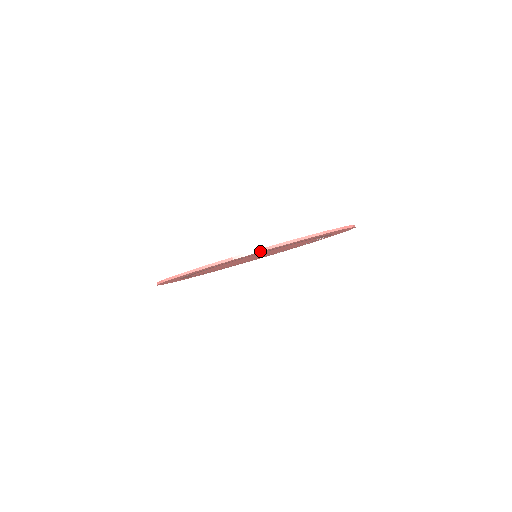
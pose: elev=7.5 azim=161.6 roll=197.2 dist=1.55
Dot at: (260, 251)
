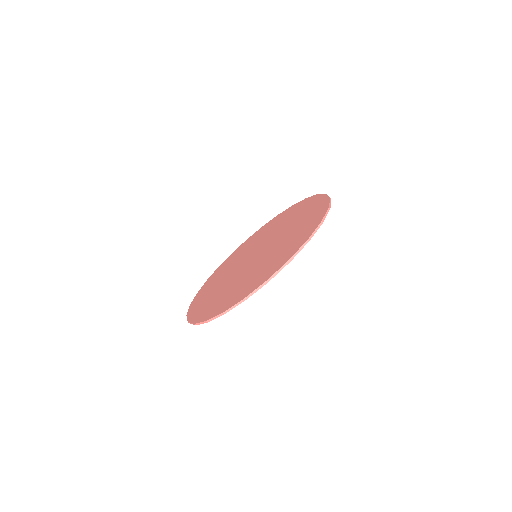
Dot at: occluded
